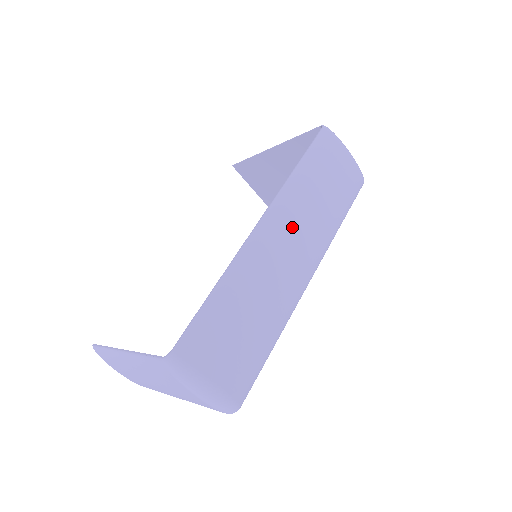
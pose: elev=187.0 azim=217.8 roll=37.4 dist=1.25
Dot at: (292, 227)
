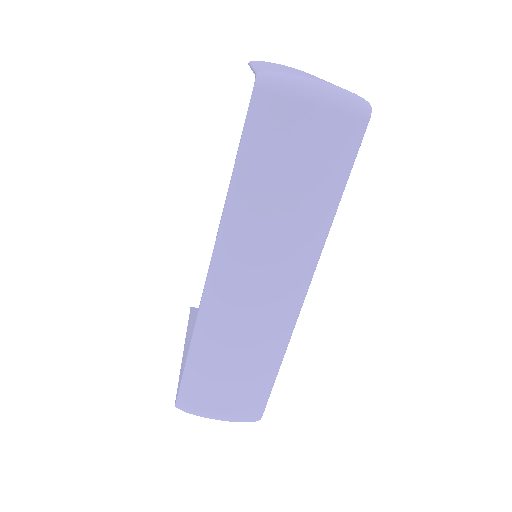
Dot at: (250, 261)
